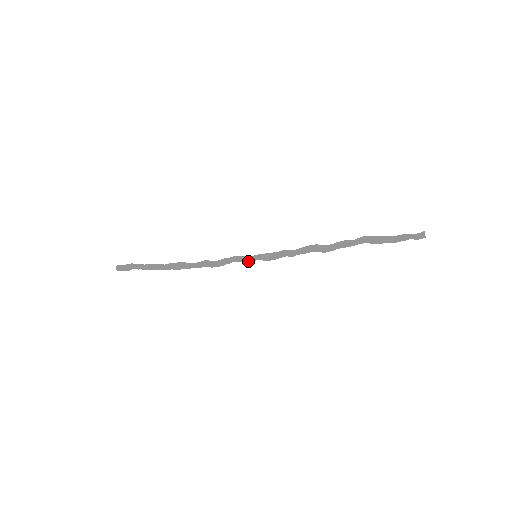
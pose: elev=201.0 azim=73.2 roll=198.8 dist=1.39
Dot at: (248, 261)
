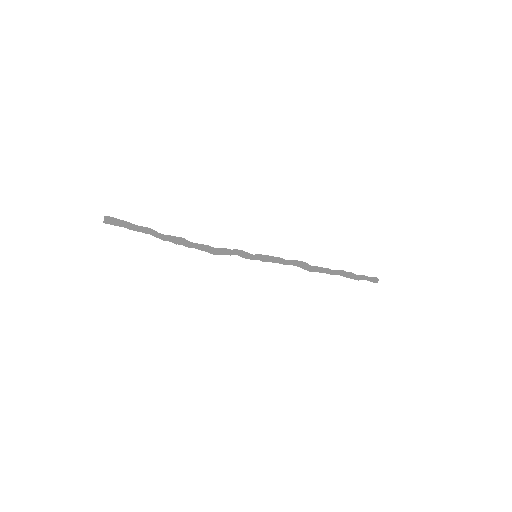
Dot at: occluded
